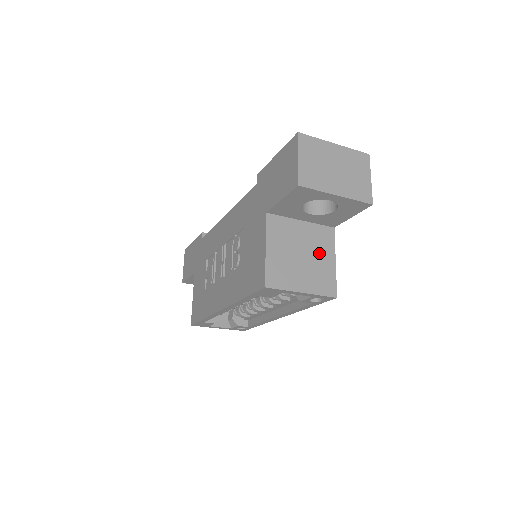
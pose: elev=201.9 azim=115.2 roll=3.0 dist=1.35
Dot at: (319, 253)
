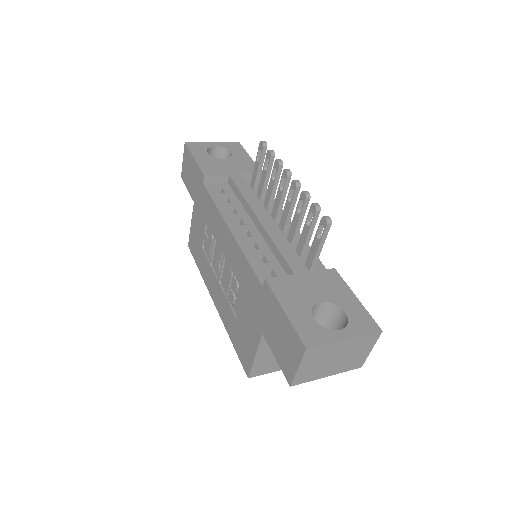
Dot at: occluded
